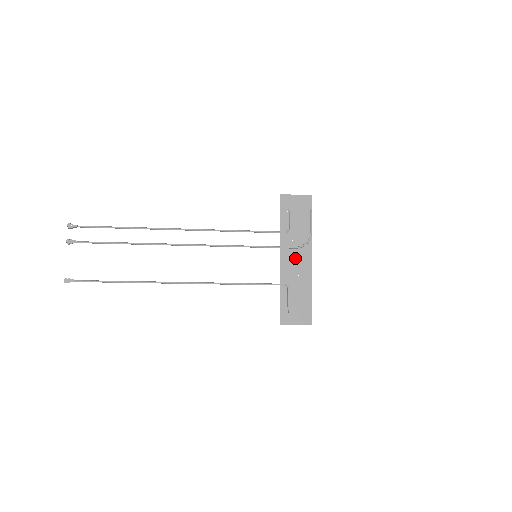
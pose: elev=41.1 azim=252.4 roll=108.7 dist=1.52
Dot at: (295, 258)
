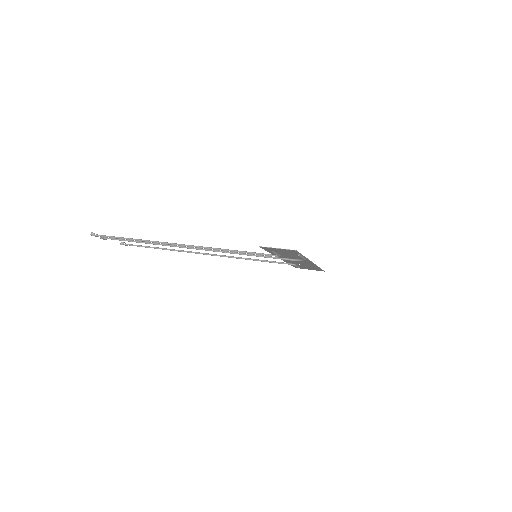
Dot at: occluded
